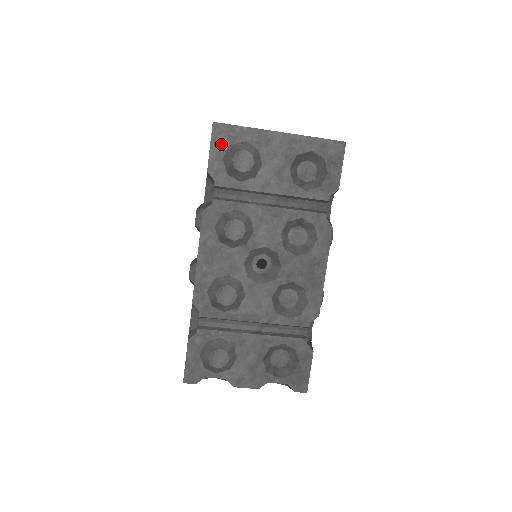
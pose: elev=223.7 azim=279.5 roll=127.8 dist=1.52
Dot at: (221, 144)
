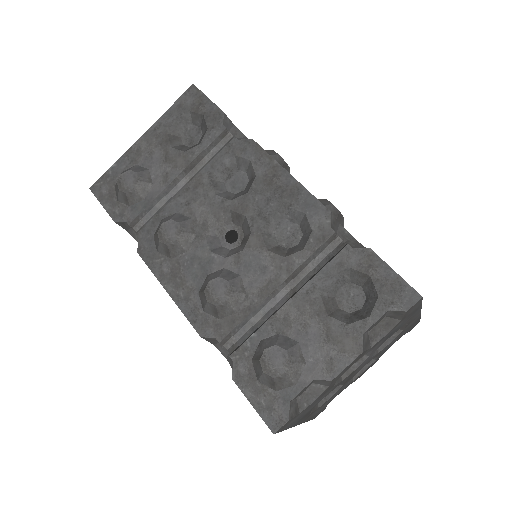
Dot at: (107, 194)
